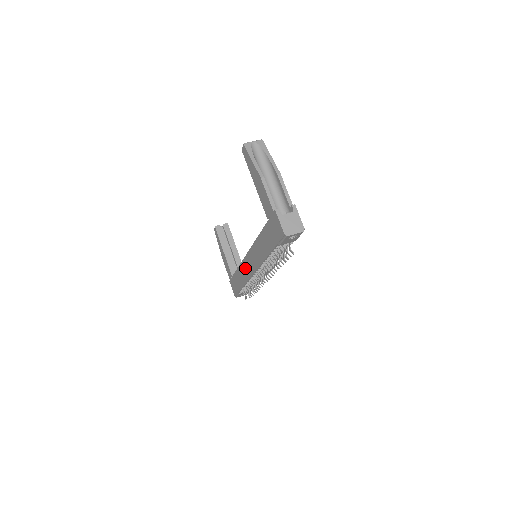
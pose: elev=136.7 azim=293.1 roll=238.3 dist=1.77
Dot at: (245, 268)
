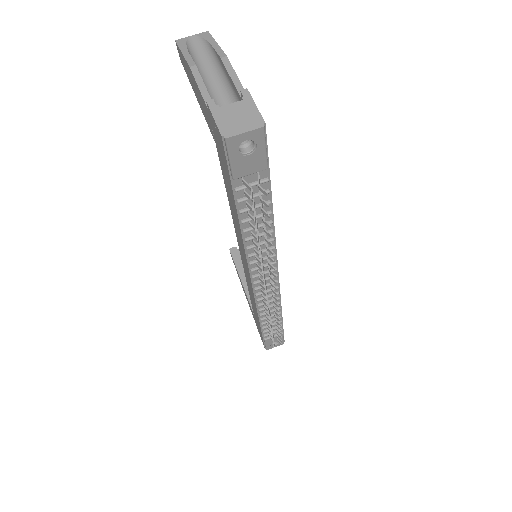
Dot at: (248, 283)
